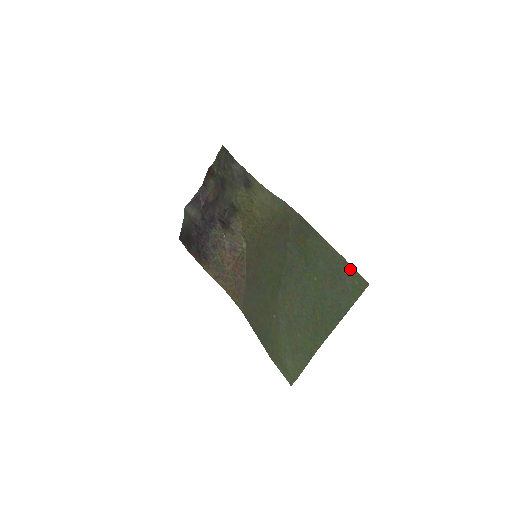
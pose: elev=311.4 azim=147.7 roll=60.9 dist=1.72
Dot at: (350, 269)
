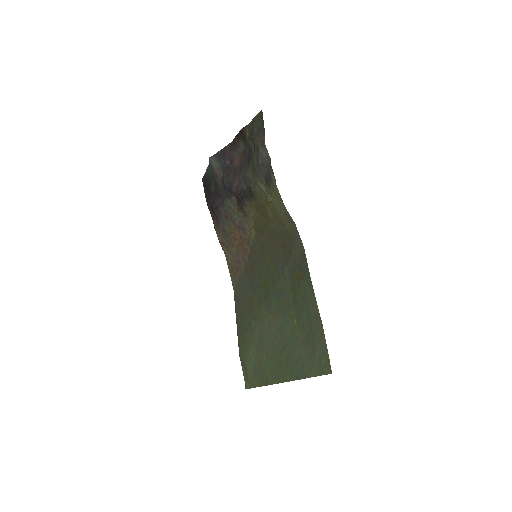
Dot at: (324, 344)
